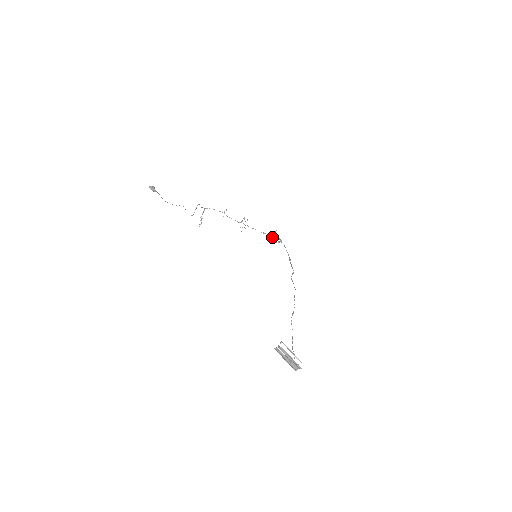
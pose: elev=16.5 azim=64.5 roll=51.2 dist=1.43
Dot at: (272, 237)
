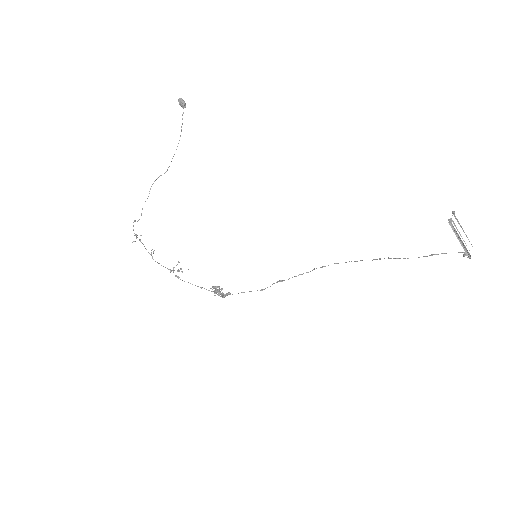
Dot at: (217, 289)
